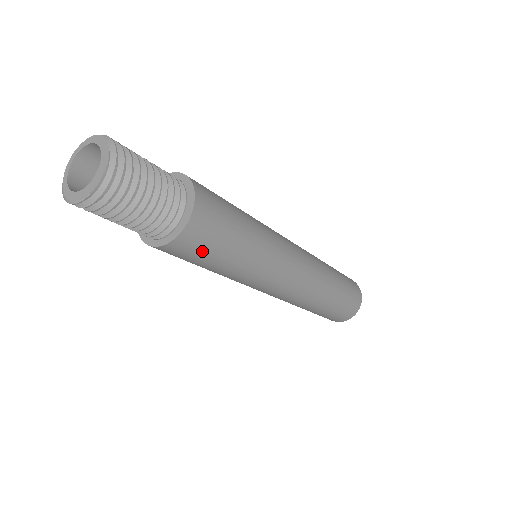
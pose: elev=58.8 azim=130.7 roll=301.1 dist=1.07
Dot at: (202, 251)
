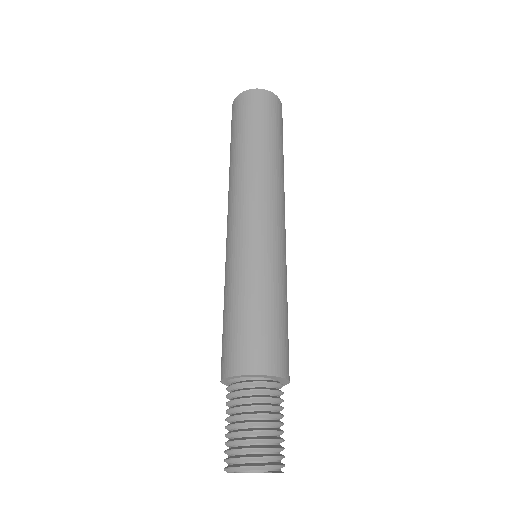
Dot at: occluded
